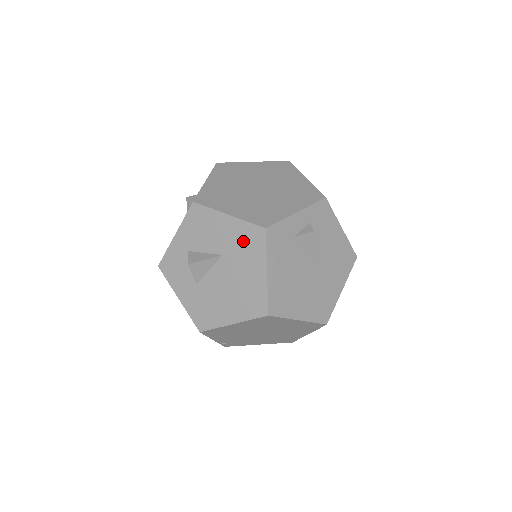
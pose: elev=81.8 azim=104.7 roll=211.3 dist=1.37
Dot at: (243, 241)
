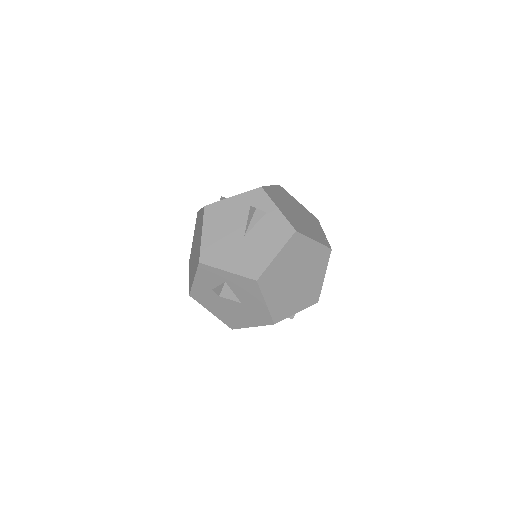
Dot at: (258, 314)
